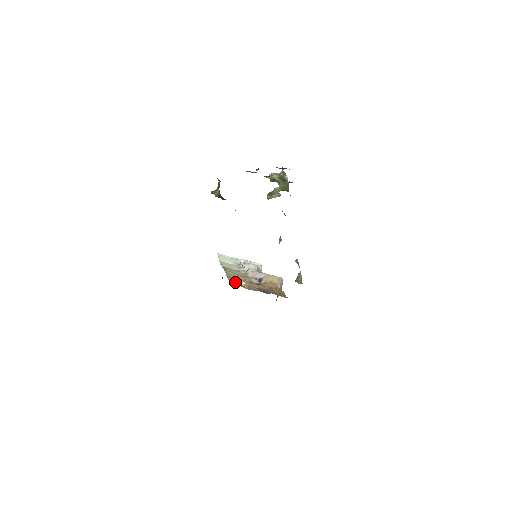
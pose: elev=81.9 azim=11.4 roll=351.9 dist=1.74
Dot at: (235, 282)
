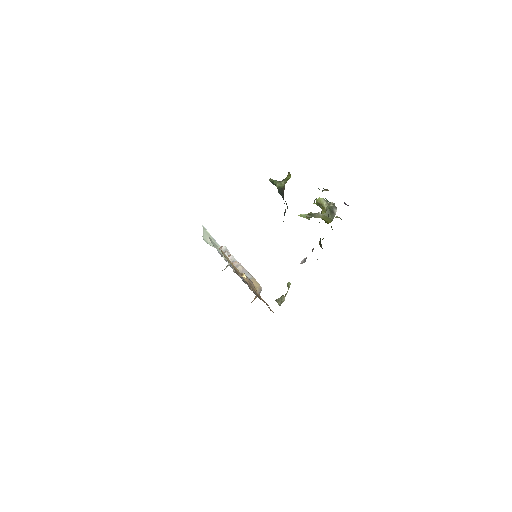
Dot at: occluded
